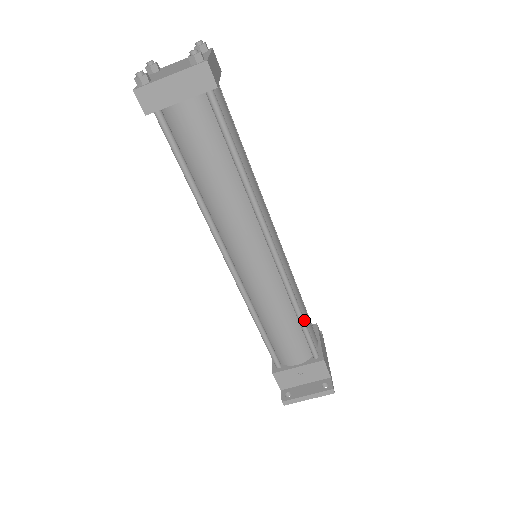
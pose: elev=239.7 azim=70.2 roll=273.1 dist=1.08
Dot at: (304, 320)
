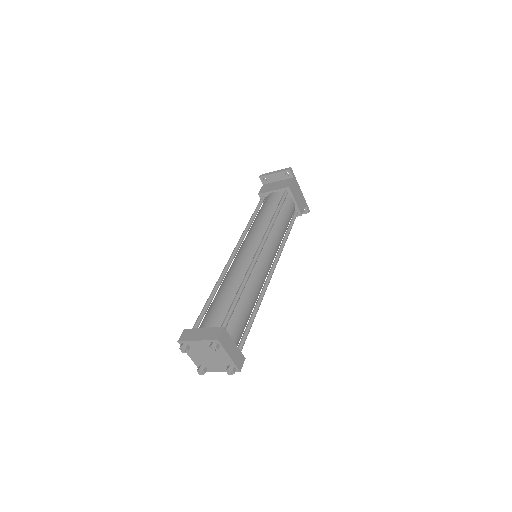
Dot at: (289, 233)
